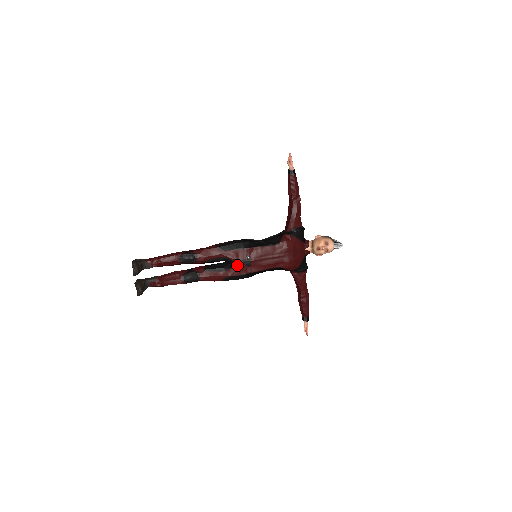
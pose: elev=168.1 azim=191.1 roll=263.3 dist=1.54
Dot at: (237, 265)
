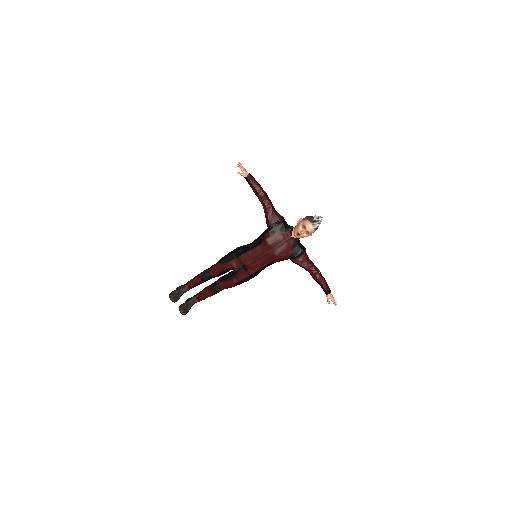
Dot at: (238, 272)
